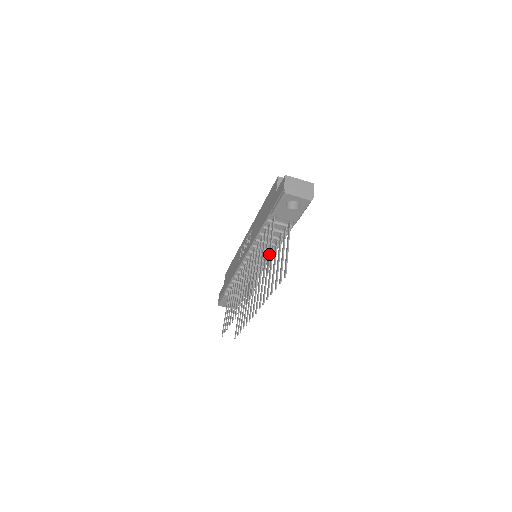
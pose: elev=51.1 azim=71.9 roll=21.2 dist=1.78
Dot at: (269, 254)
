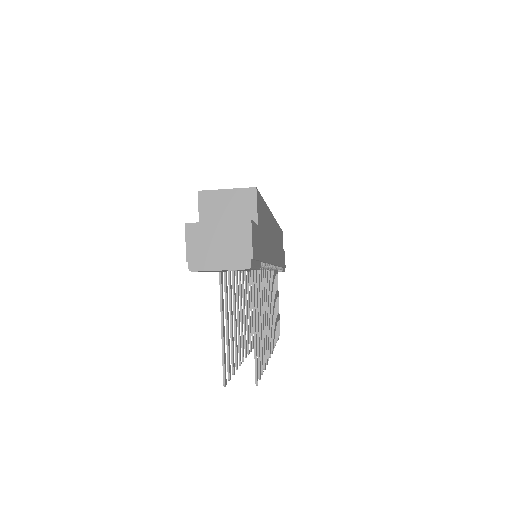
Dot at: occluded
